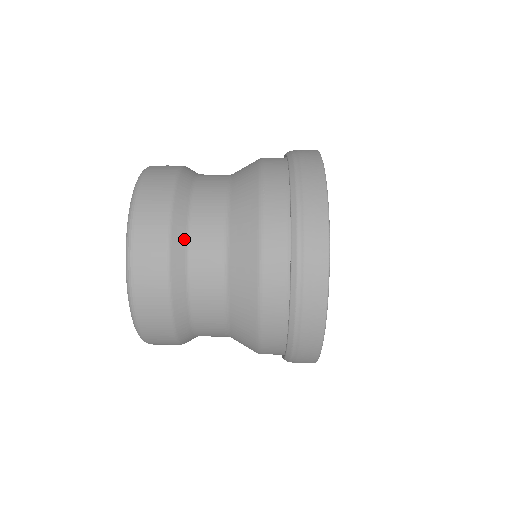
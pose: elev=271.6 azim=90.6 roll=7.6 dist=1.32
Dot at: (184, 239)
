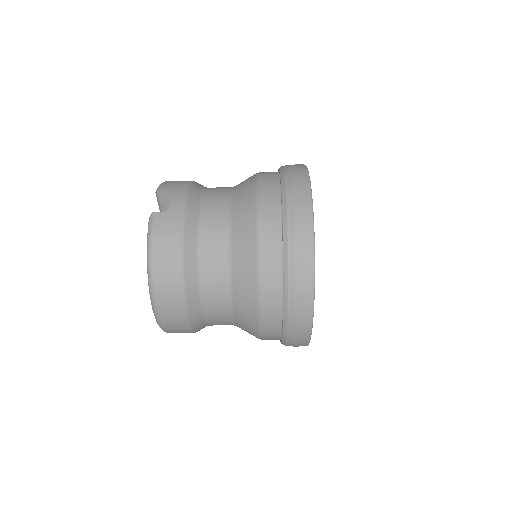
Dot at: (197, 299)
